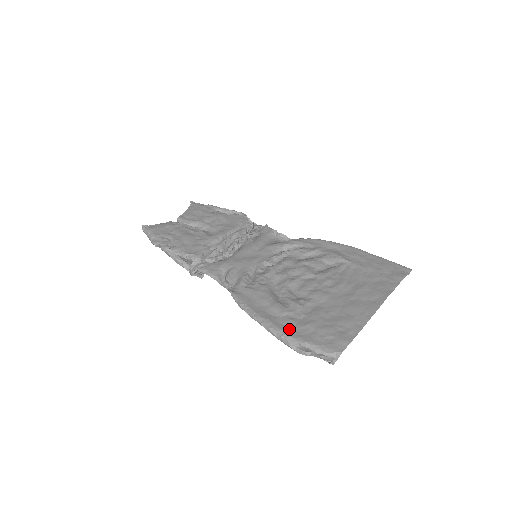
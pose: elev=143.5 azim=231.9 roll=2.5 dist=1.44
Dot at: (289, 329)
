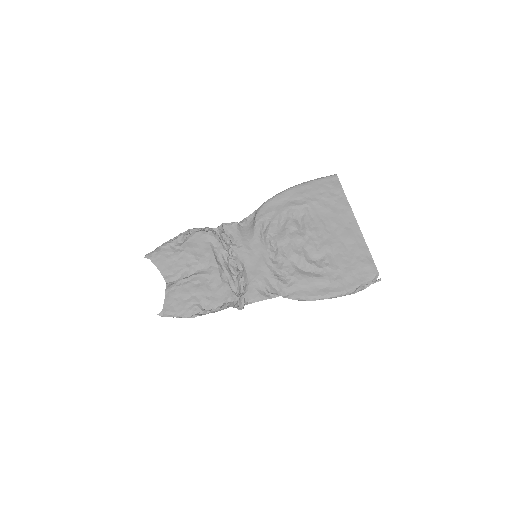
Dot at: (344, 286)
